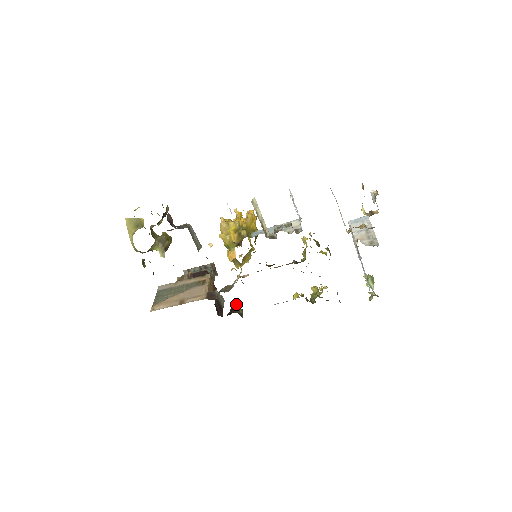
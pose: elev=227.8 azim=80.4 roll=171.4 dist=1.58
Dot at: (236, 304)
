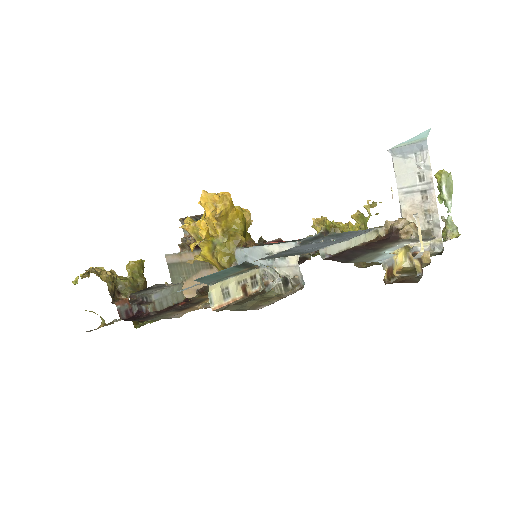
Dot at: occluded
